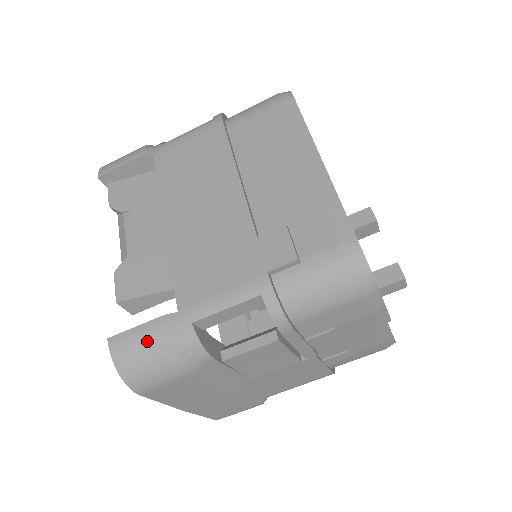
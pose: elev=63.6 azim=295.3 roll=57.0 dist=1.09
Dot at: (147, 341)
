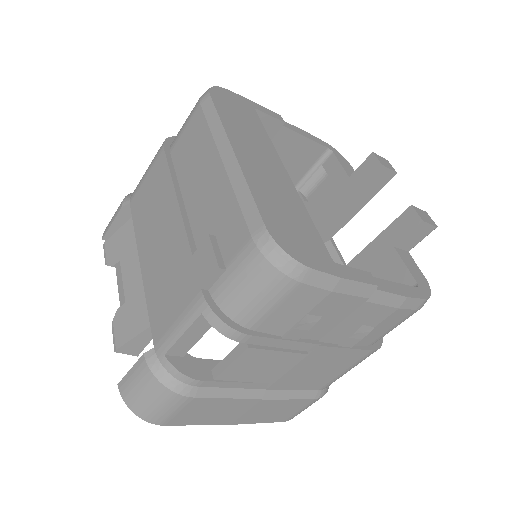
Dot at: (139, 380)
